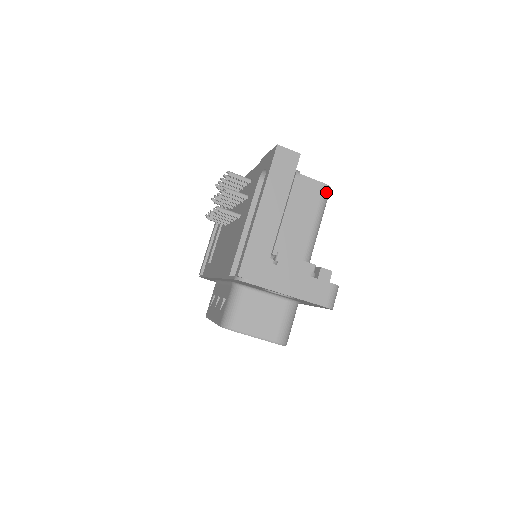
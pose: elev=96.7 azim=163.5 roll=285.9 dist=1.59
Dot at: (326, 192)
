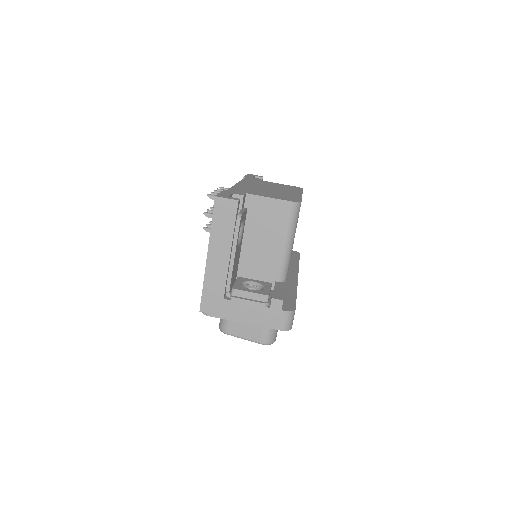
Dot at: (294, 209)
